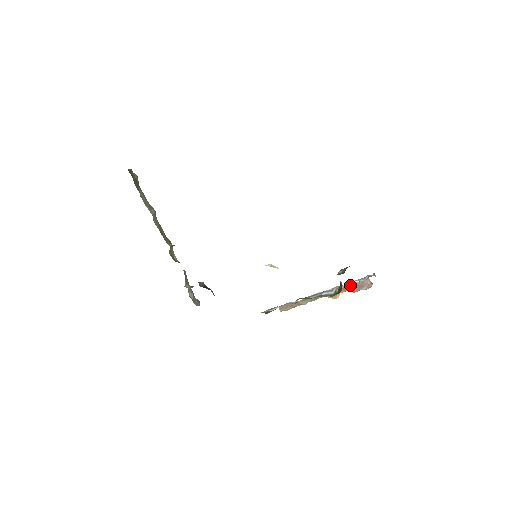
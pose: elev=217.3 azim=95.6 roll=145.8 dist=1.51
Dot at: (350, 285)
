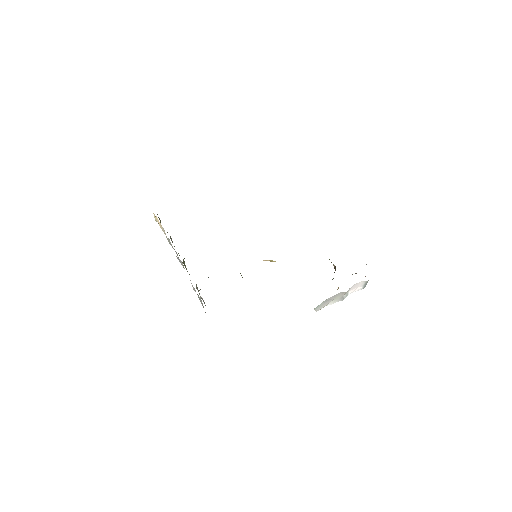
Dot at: occluded
